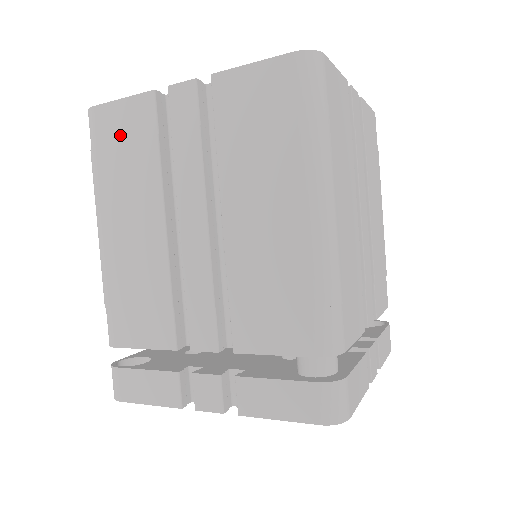
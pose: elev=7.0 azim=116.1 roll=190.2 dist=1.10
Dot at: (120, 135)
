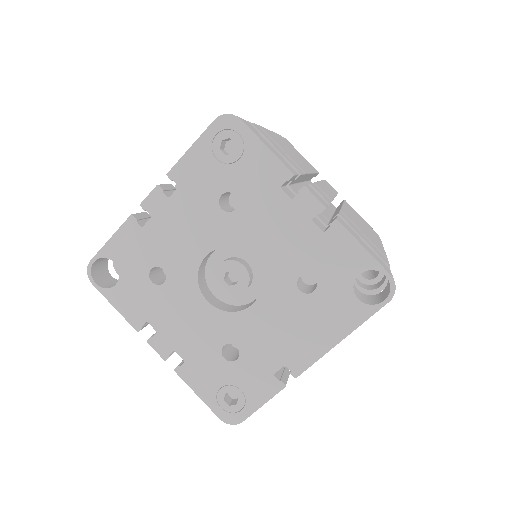
Dot at: occluded
